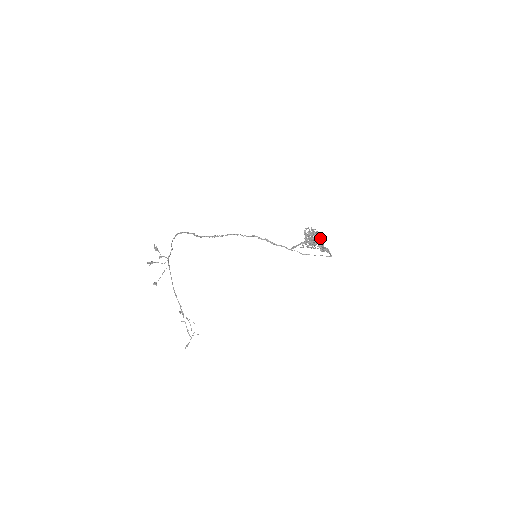
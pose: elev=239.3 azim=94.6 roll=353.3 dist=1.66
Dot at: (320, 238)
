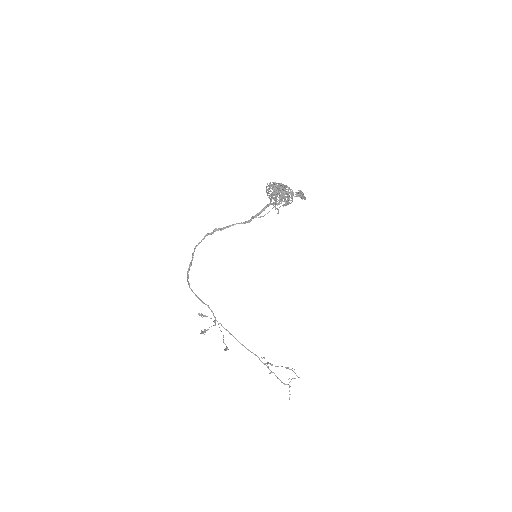
Dot at: occluded
